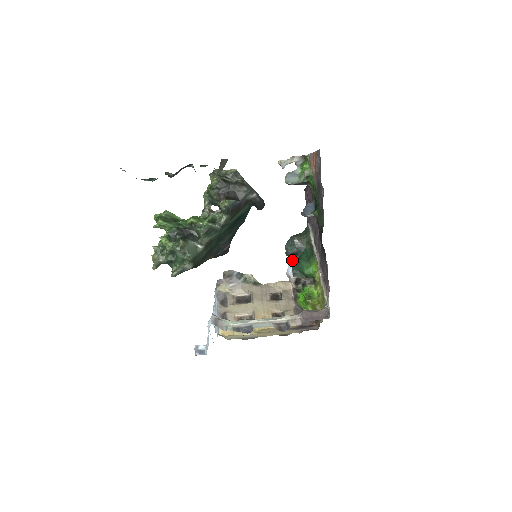
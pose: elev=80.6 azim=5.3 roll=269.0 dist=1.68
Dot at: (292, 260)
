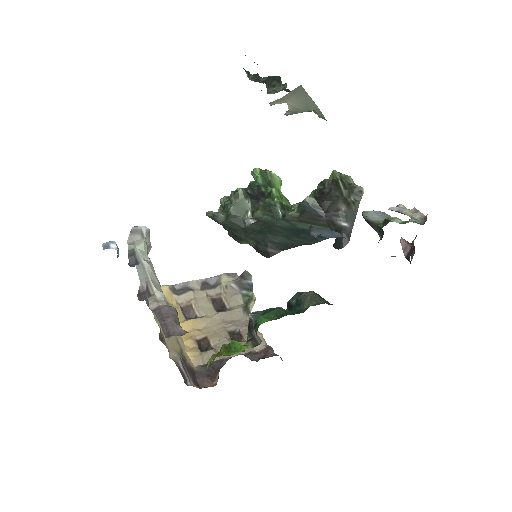
Dot at: (279, 307)
